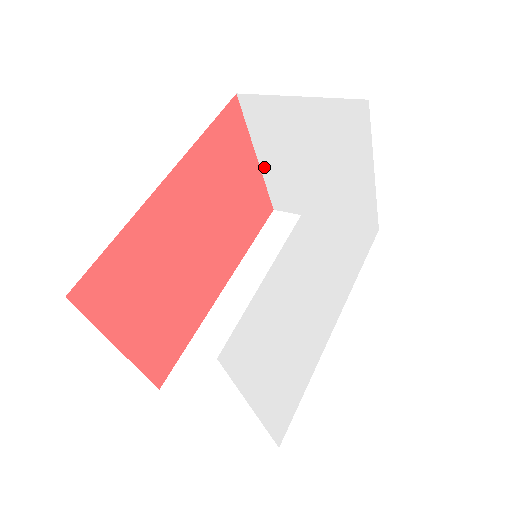
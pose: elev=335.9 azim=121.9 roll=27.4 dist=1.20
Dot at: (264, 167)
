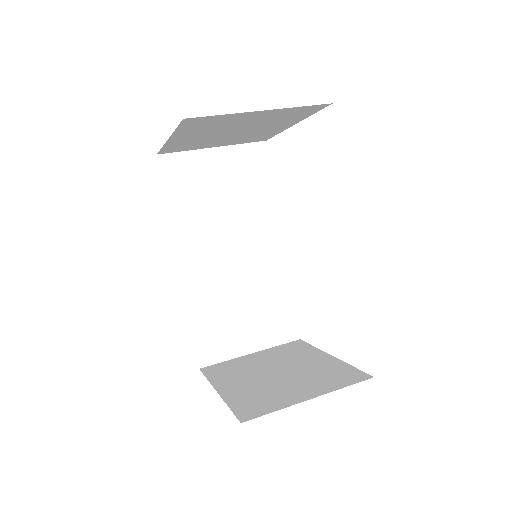
Dot at: (171, 141)
